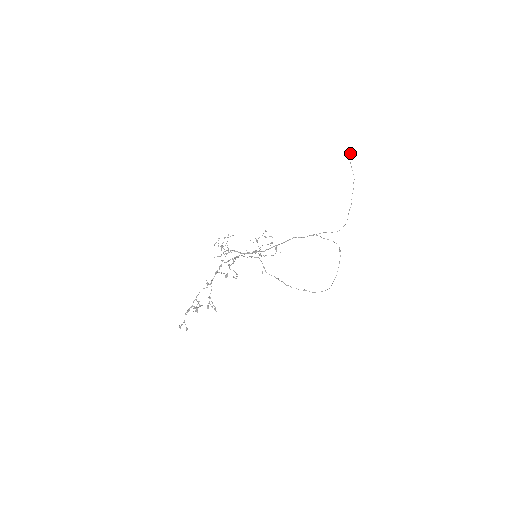
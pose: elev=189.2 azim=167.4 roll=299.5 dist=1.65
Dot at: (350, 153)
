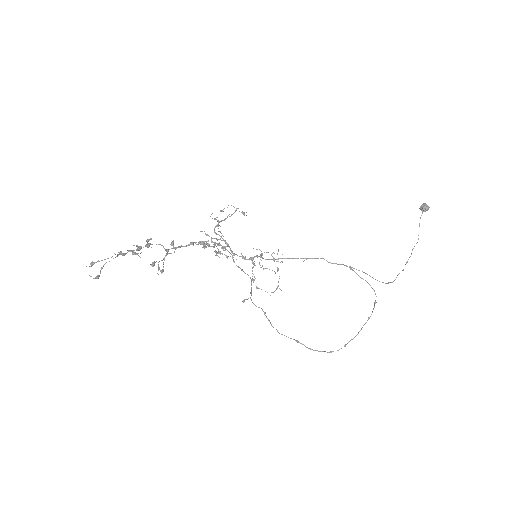
Dot at: (425, 206)
